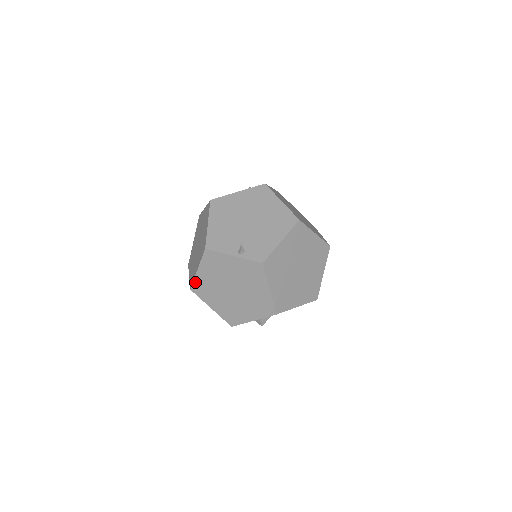
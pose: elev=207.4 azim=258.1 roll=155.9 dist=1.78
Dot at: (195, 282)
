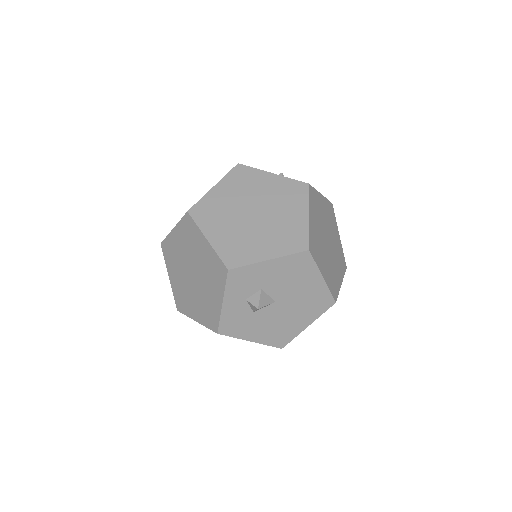
Dot at: (201, 202)
